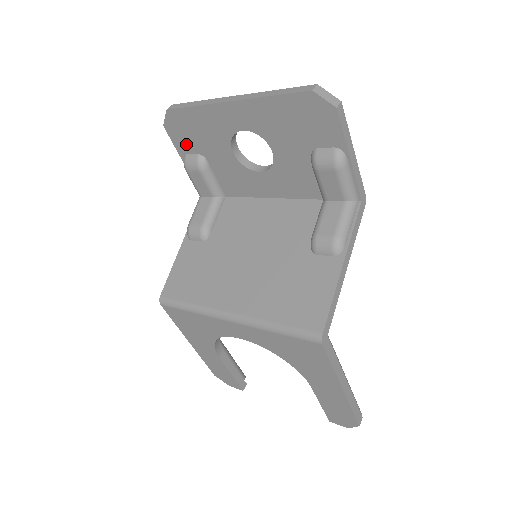
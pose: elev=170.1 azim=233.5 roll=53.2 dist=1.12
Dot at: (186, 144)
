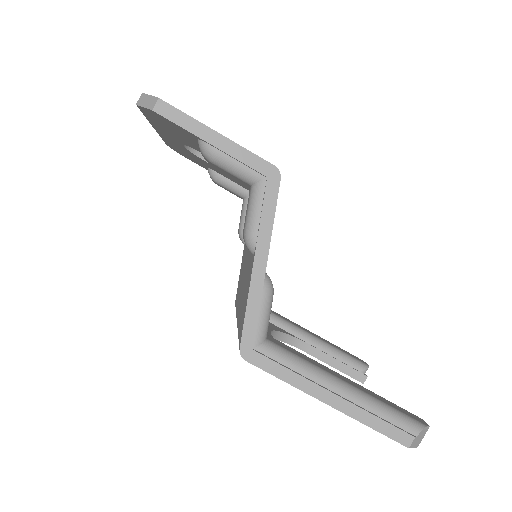
Dot at: (199, 163)
